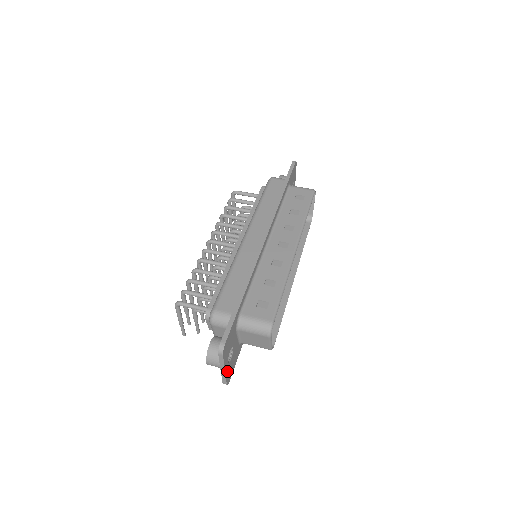
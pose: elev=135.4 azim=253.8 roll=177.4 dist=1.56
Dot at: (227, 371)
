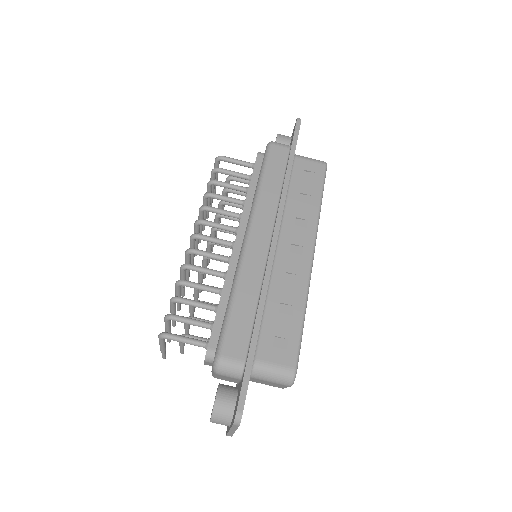
Dot at: occluded
